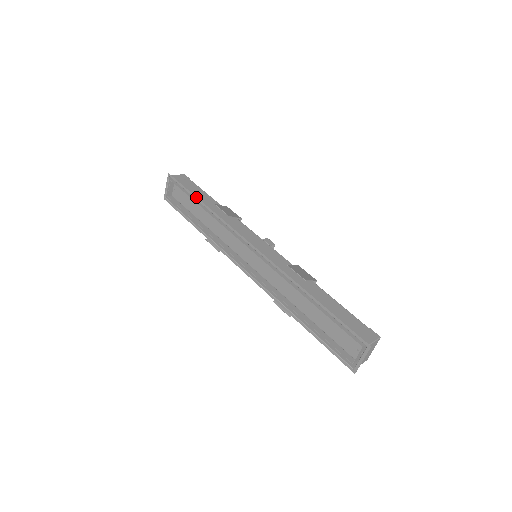
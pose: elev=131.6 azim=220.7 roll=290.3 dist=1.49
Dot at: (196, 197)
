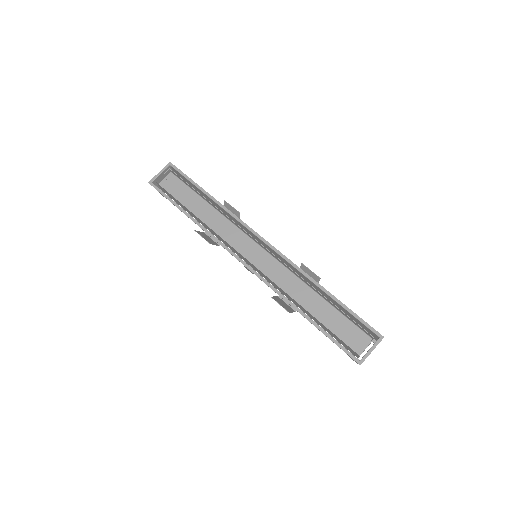
Dot at: (203, 189)
